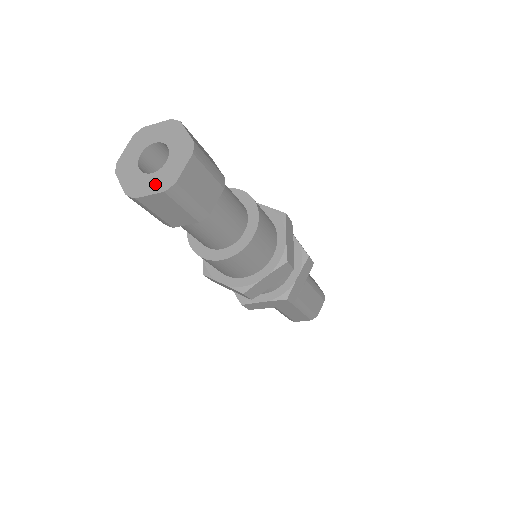
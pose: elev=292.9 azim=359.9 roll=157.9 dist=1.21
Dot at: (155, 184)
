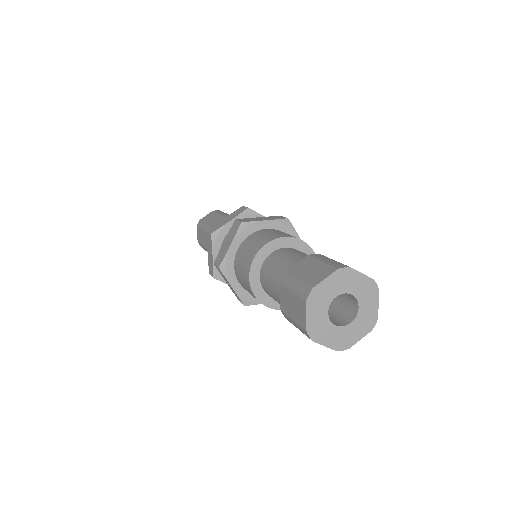
Dot at: (360, 329)
